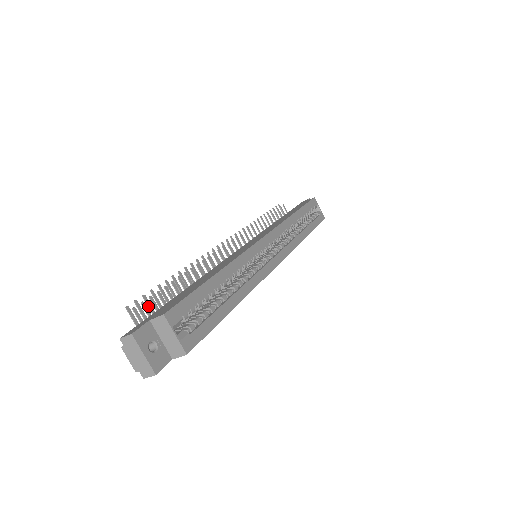
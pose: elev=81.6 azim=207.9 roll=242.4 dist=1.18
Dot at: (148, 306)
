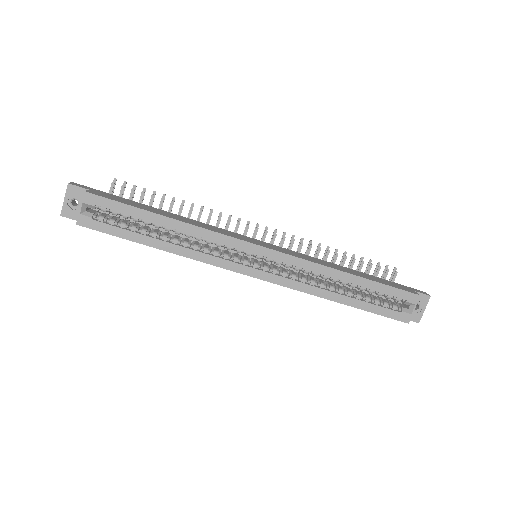
Dot at: (131, 193)
